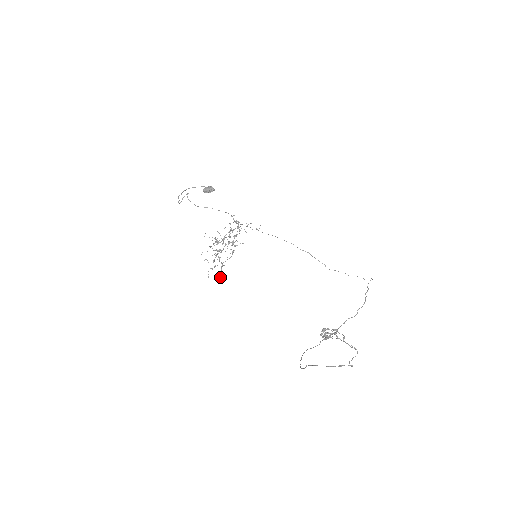
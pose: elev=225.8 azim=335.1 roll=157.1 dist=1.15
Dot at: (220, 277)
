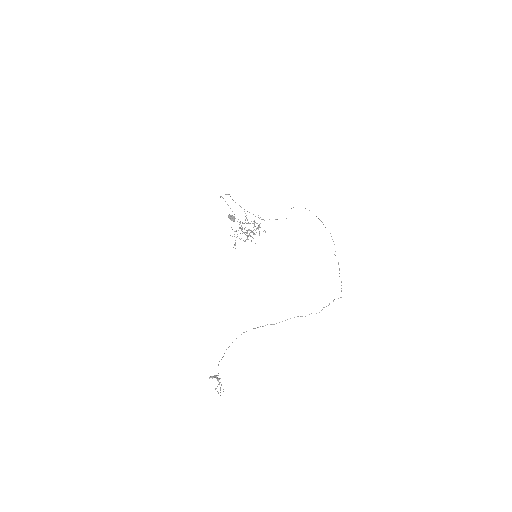
Dot at: (233, 247)
